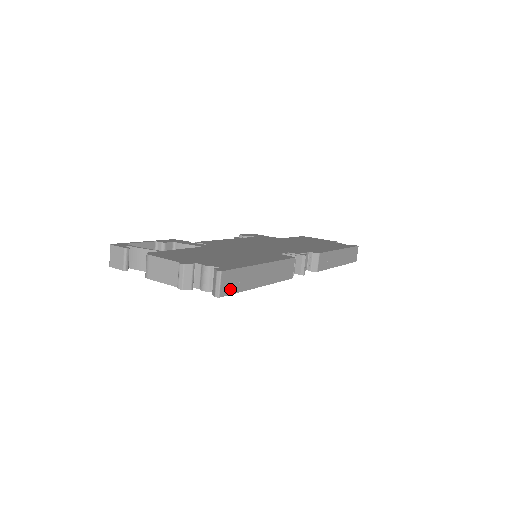
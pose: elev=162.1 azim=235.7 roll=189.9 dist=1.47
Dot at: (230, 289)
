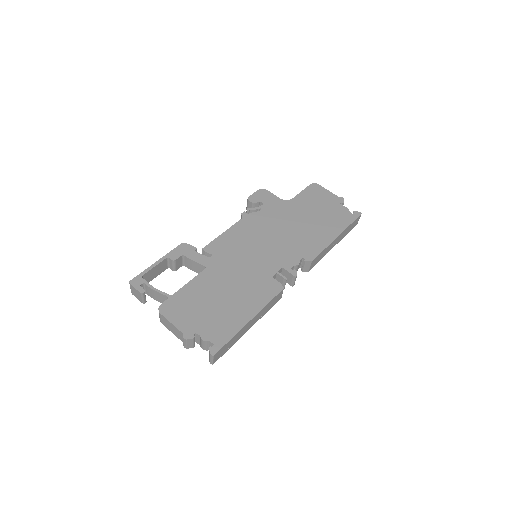
Dot at: (222, 354)
